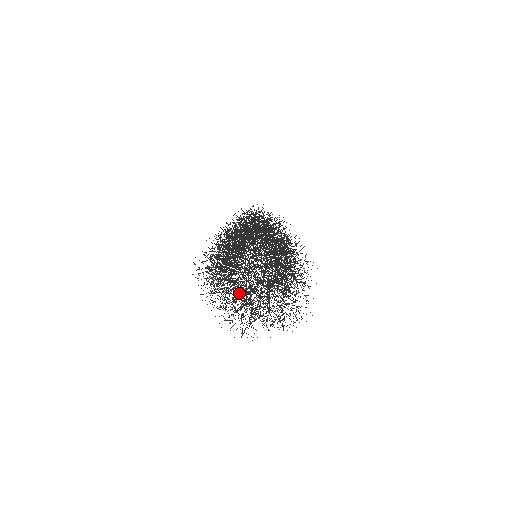
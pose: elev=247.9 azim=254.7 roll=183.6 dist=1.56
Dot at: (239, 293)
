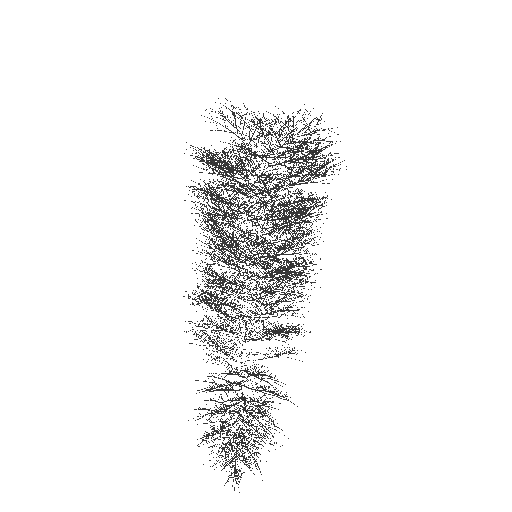
Dot at: occluded
